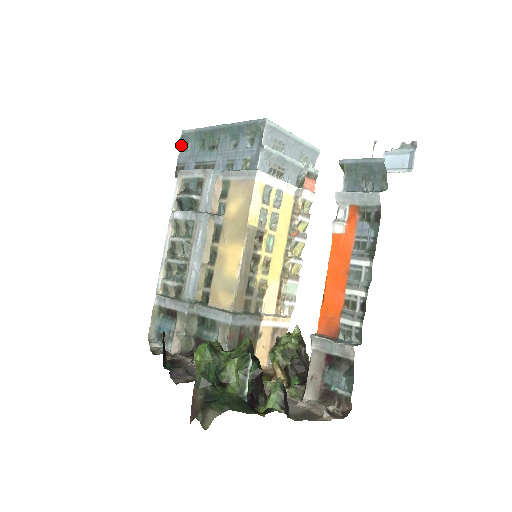
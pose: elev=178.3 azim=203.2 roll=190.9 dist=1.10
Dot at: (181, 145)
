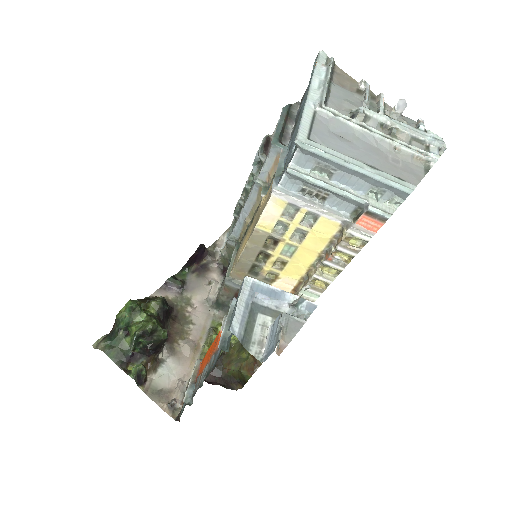
Dot at: occluded
